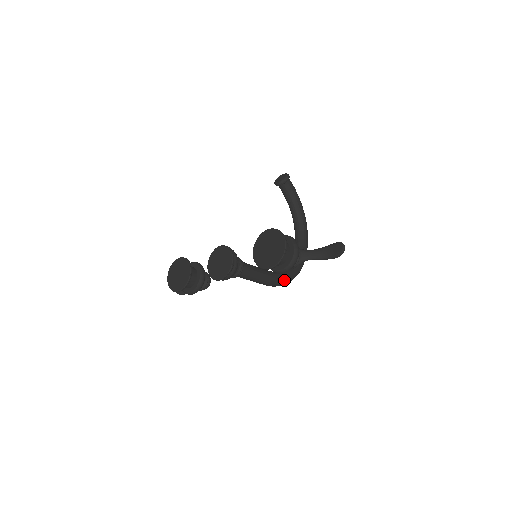
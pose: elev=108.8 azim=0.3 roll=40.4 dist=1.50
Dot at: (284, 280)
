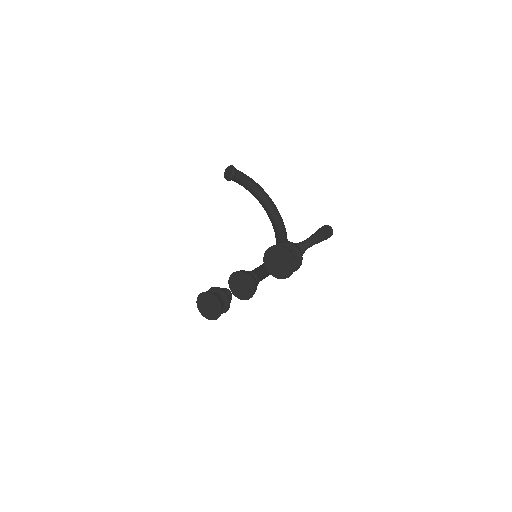
Dot at: occluded
